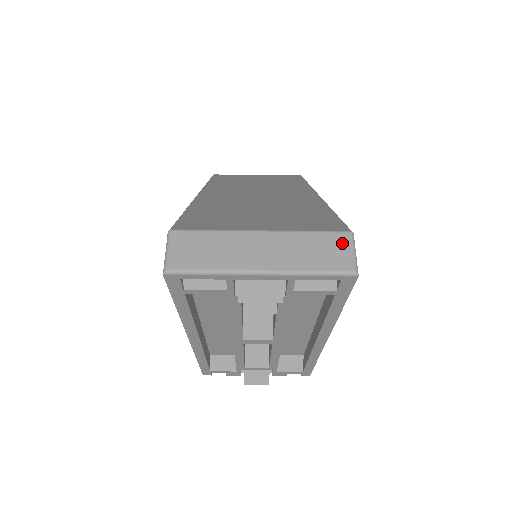
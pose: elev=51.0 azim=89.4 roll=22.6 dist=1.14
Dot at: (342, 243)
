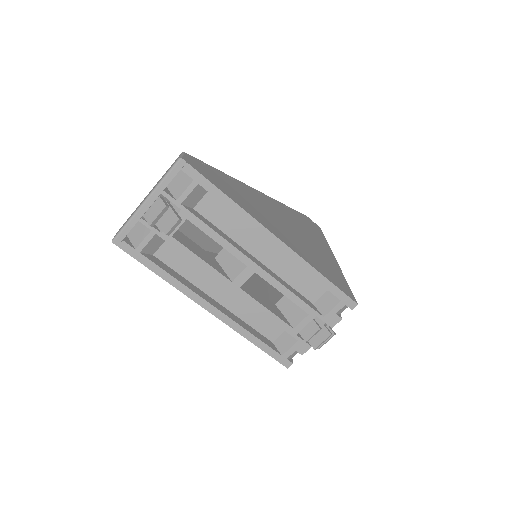
Dot at: occluded
